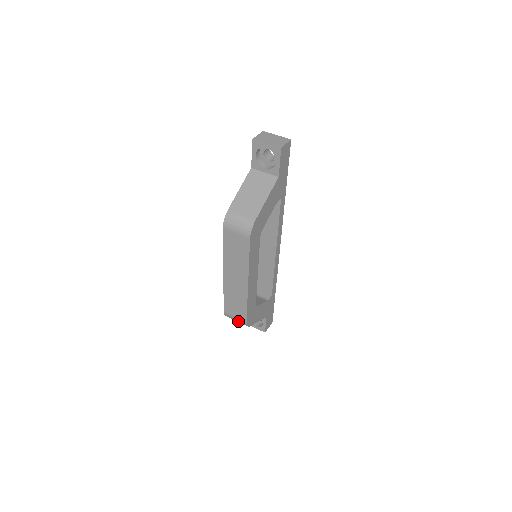
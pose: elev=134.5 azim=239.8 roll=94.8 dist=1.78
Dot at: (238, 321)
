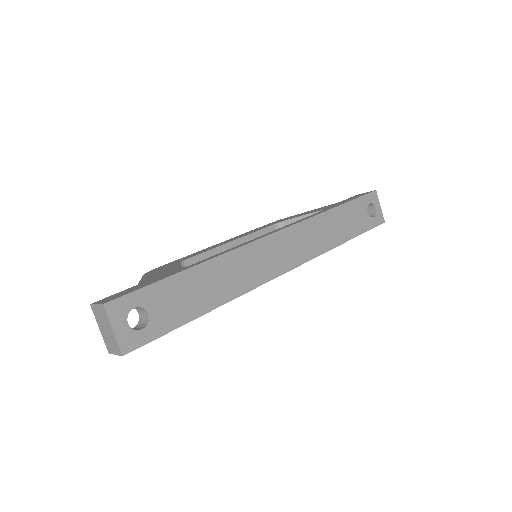
Dot at: occluded
